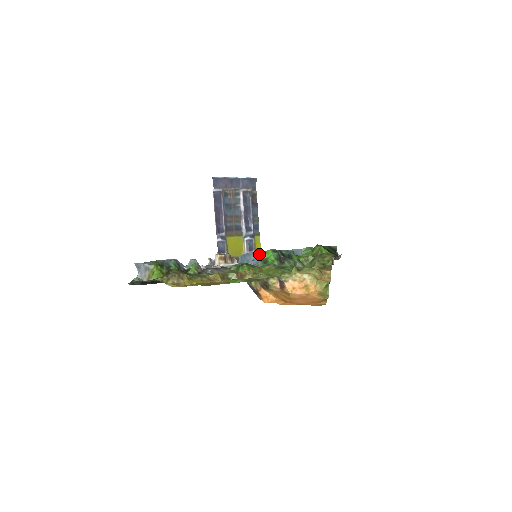
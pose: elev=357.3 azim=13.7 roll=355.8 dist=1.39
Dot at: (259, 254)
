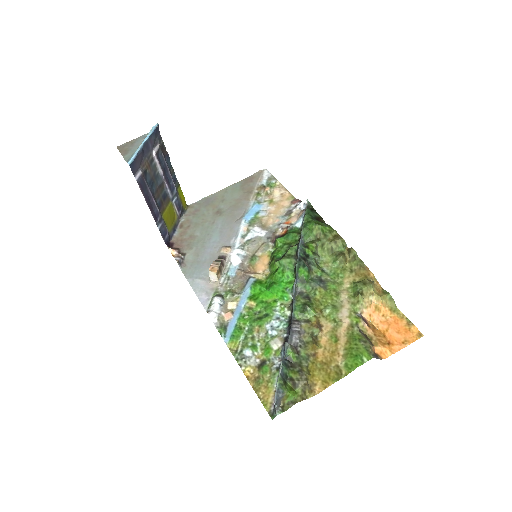
Dot at: (296, 278)
